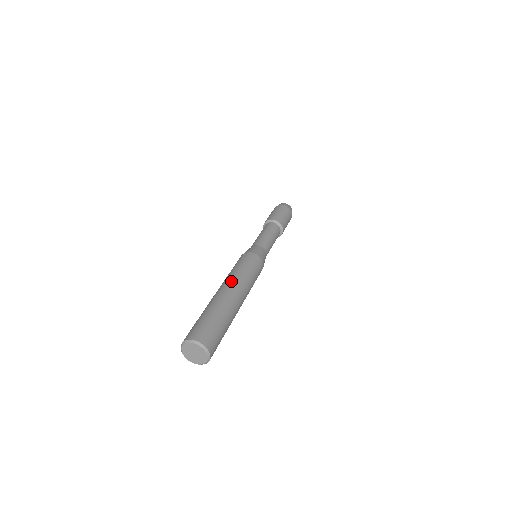
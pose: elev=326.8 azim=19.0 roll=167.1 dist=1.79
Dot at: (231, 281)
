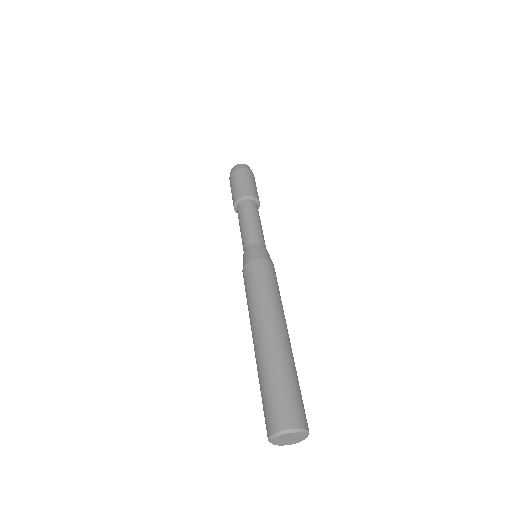
Dot at: (257, 318)
